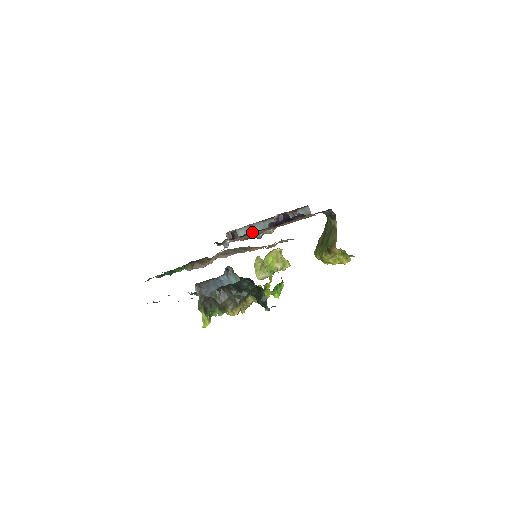
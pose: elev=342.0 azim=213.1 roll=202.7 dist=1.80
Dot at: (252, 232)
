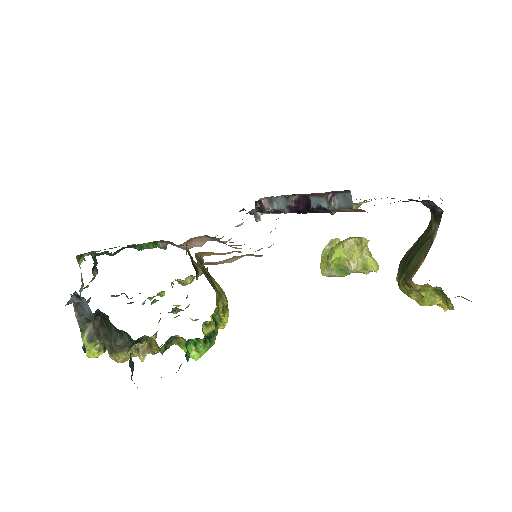
Dot at: (276, 210)
